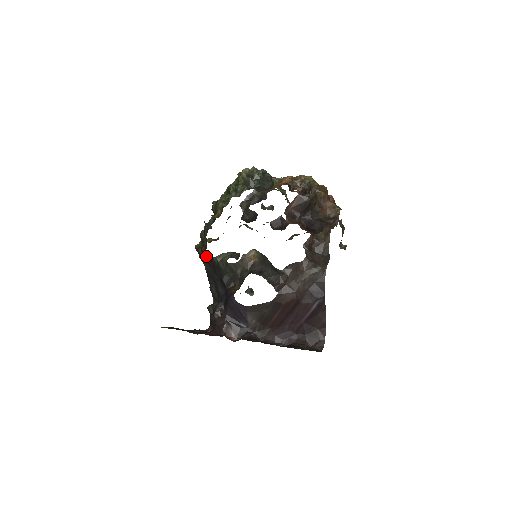
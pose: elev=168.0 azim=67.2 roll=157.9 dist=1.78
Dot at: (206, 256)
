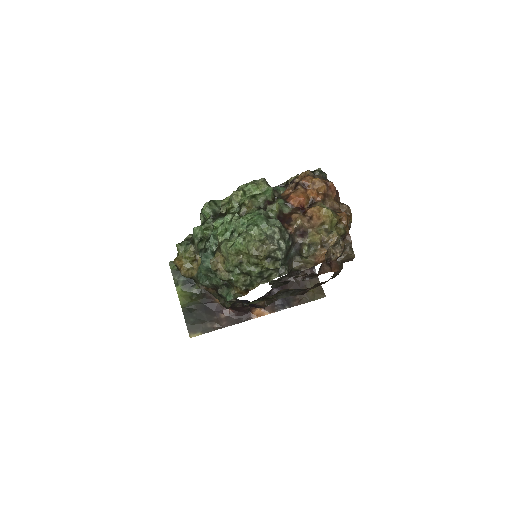
Dot at: occluded
